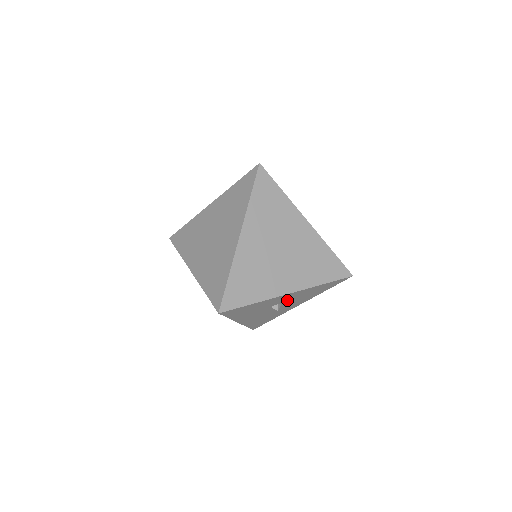
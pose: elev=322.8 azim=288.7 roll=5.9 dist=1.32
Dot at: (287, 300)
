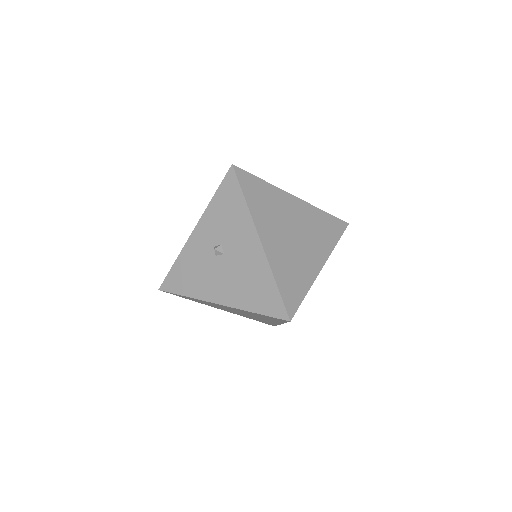
Dot at: occluded
